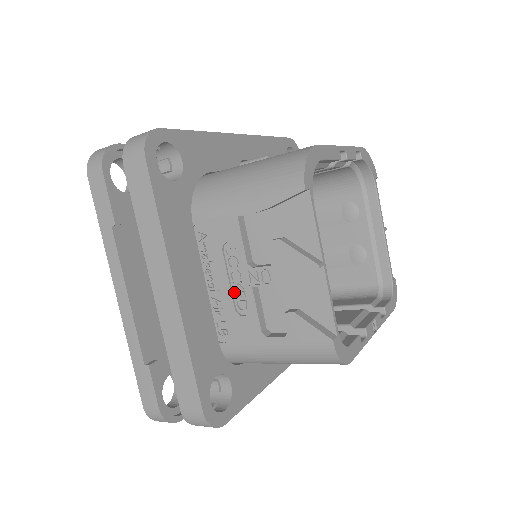
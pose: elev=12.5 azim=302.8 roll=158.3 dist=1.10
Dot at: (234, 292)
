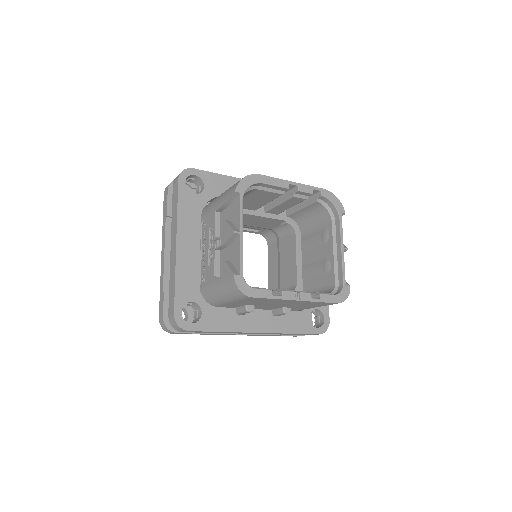
Dot at: (209, 255)
